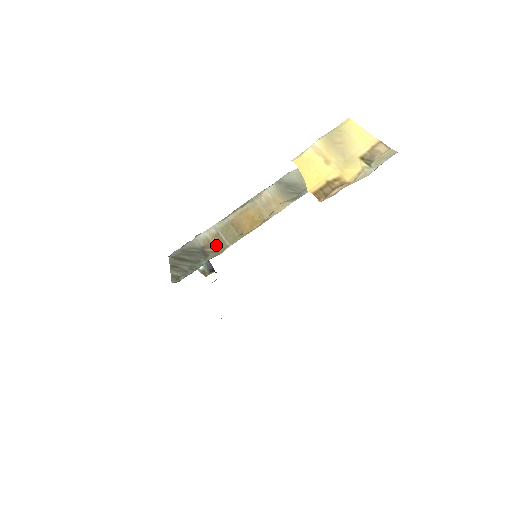
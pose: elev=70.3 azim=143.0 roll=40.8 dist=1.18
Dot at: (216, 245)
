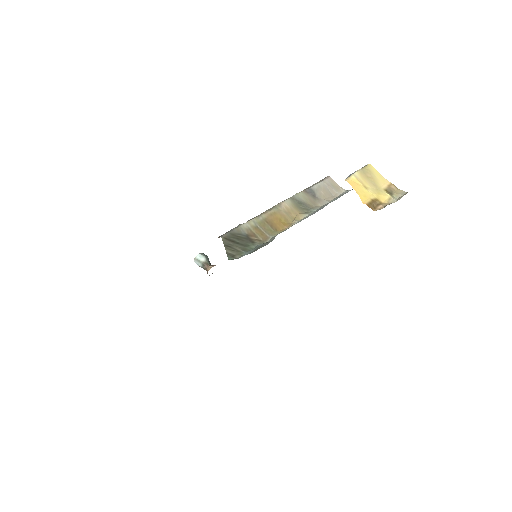
Dot at: (259, 235)
